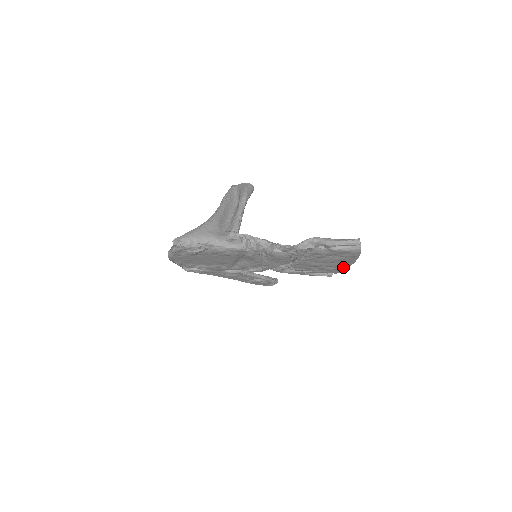
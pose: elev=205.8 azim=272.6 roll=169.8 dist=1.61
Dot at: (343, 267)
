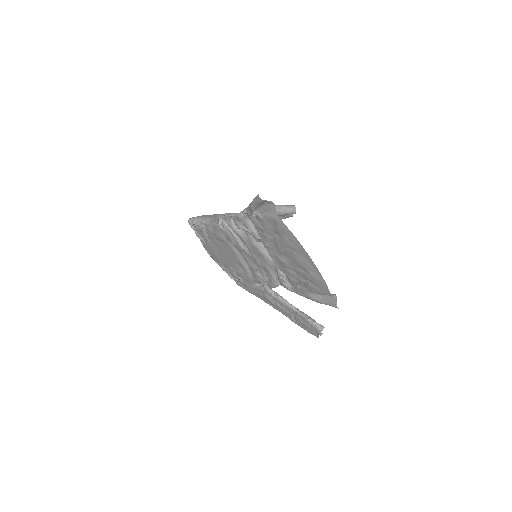
Dot at: (315, 272)
